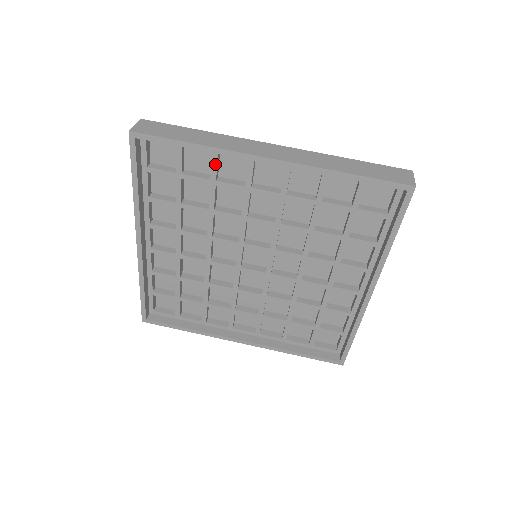
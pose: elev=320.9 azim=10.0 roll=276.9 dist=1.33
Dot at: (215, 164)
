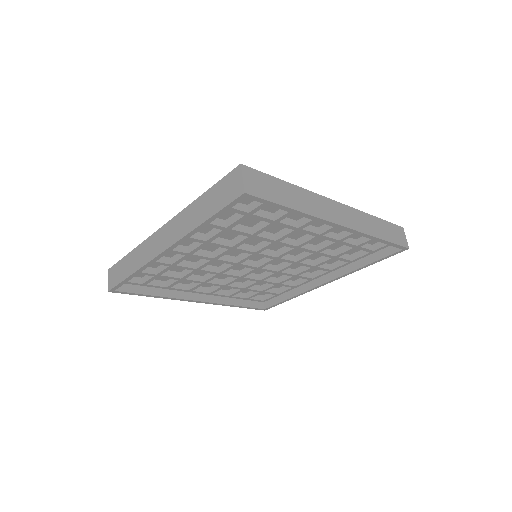
Dot at: (289, 214)
